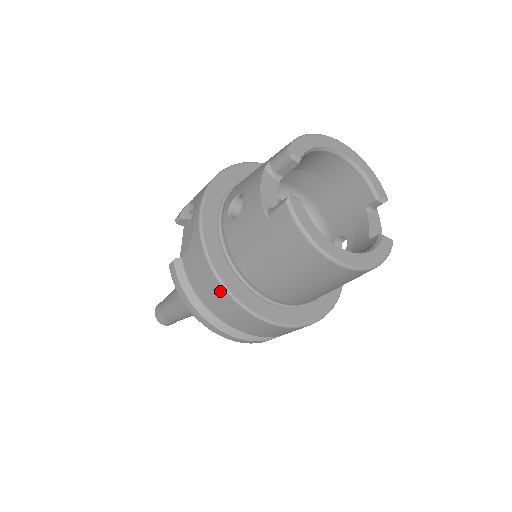
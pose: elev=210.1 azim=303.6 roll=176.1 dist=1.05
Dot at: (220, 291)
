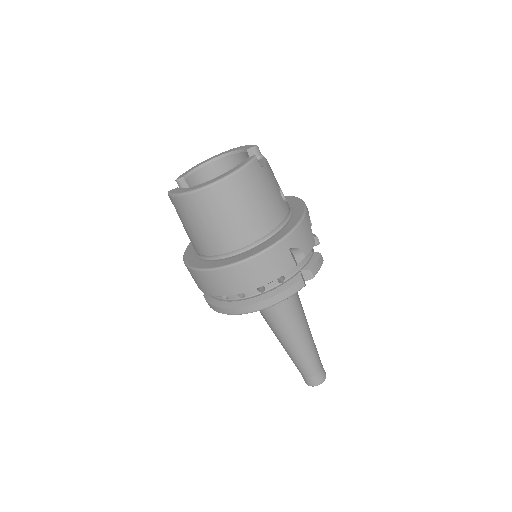
Dot at: (200, 275)
